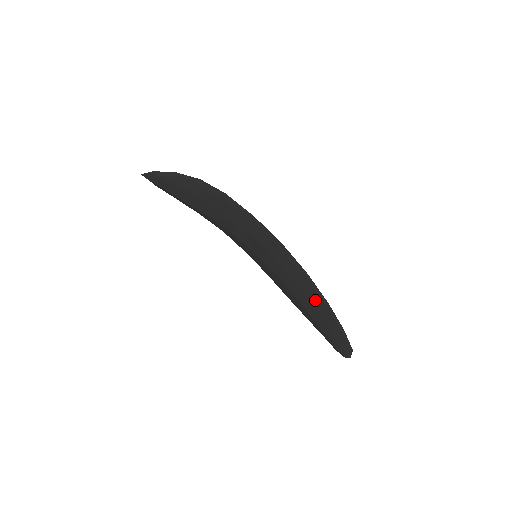
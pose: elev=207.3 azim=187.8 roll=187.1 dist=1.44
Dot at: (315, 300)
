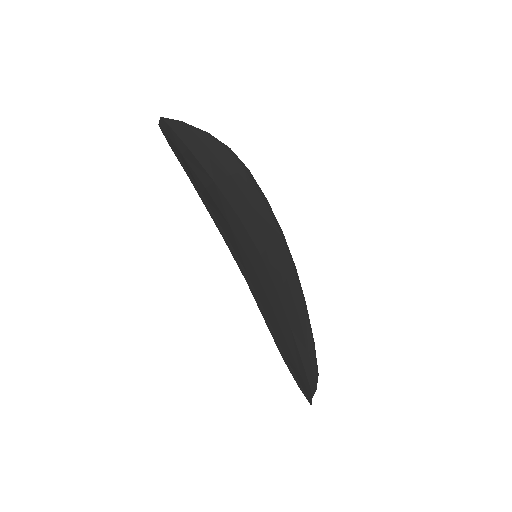
Dot at: occluded
